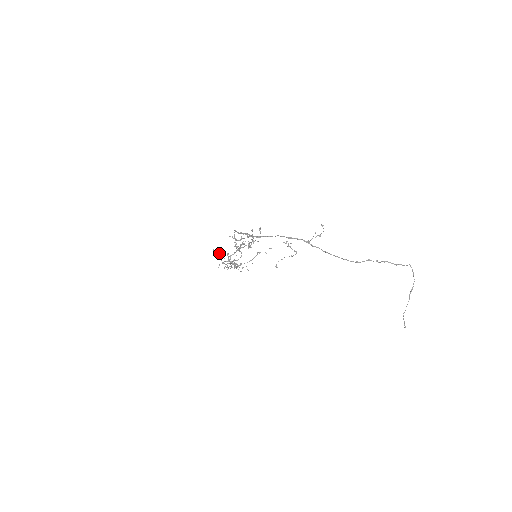
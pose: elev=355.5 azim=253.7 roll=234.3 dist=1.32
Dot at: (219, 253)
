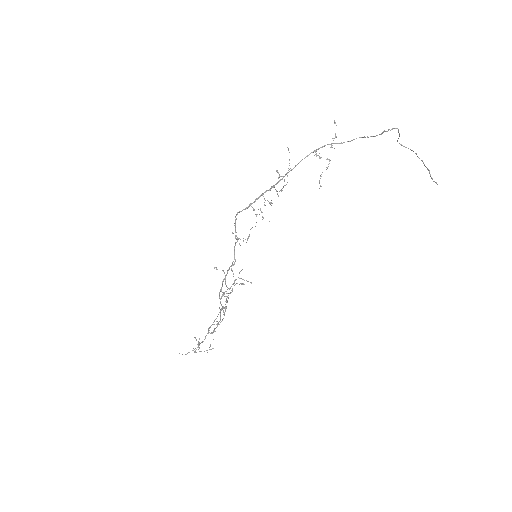
Dot at: (222, 270)
